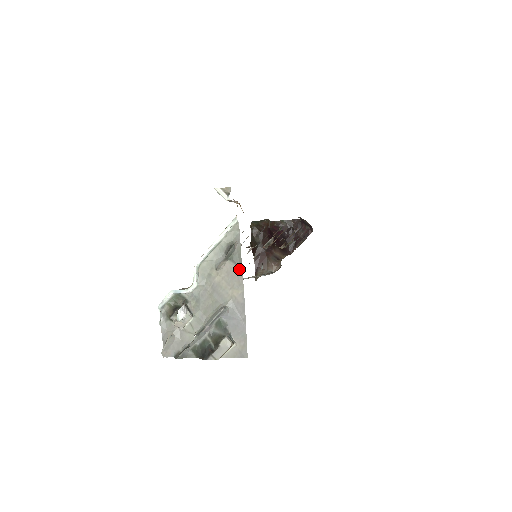
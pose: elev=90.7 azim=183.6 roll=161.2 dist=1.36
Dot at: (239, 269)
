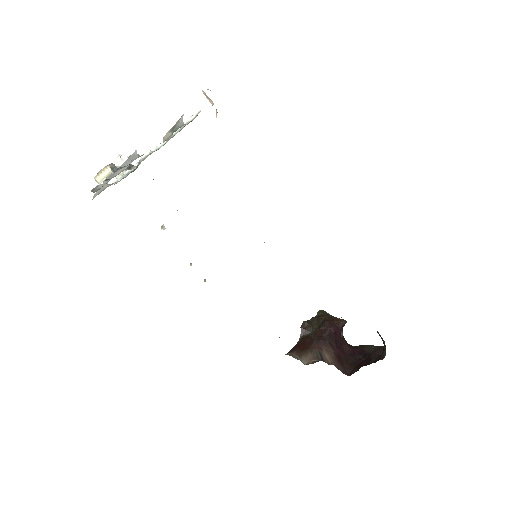
Dot at: occluded
